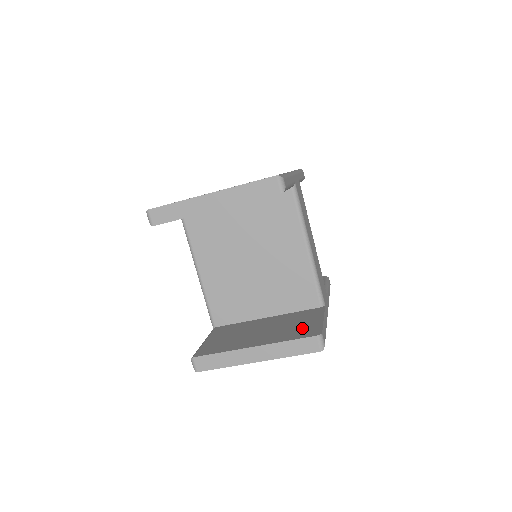
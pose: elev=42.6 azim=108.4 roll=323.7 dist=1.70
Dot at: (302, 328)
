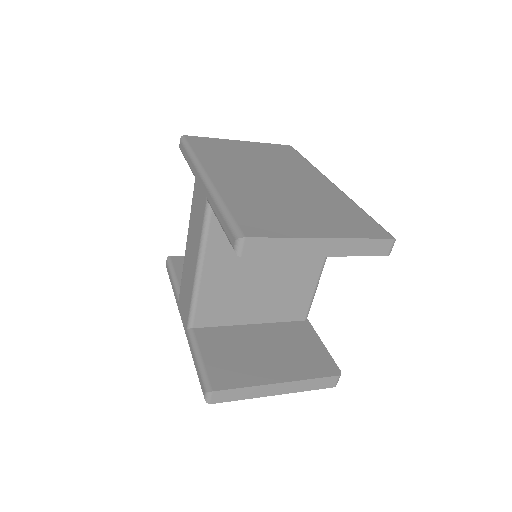
Dot at: (313, 358)
